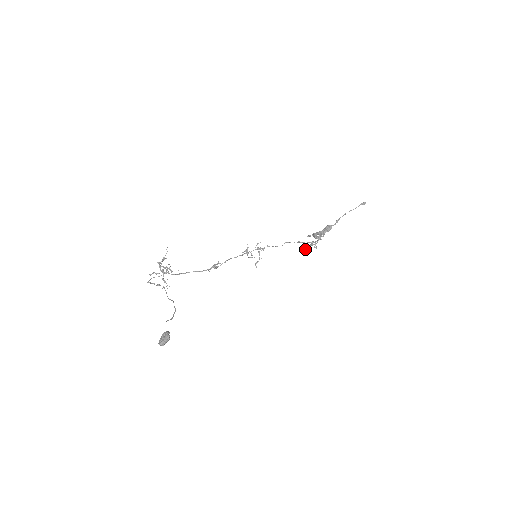
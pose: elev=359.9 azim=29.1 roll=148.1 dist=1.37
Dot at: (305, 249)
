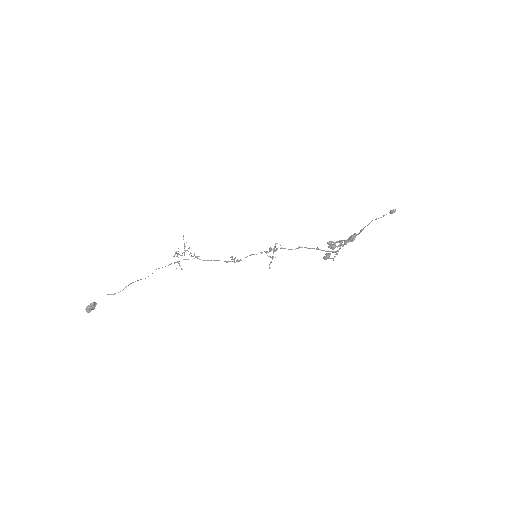
Dot at: (323, 258)
